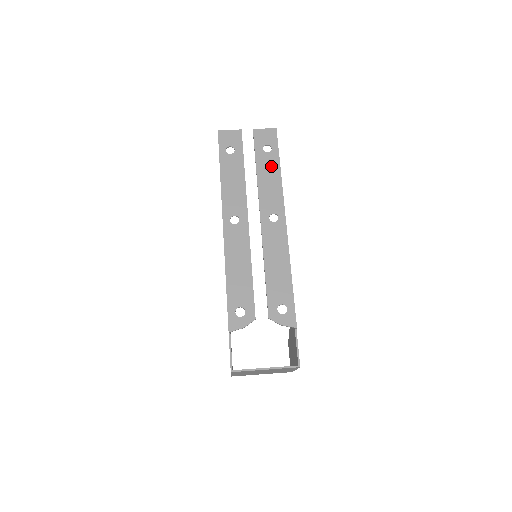
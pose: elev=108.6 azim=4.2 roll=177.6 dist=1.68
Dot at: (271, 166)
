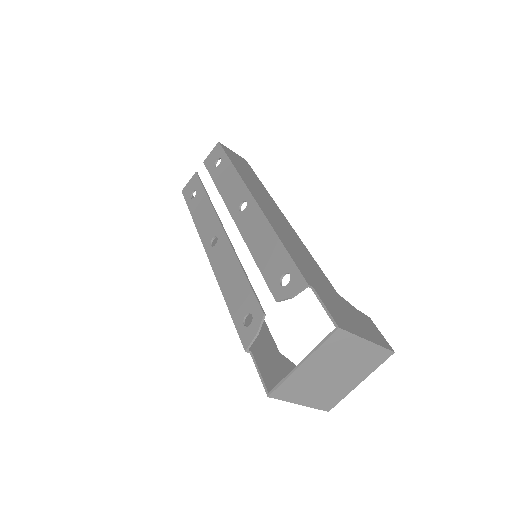
Dot at: (225, 171)
